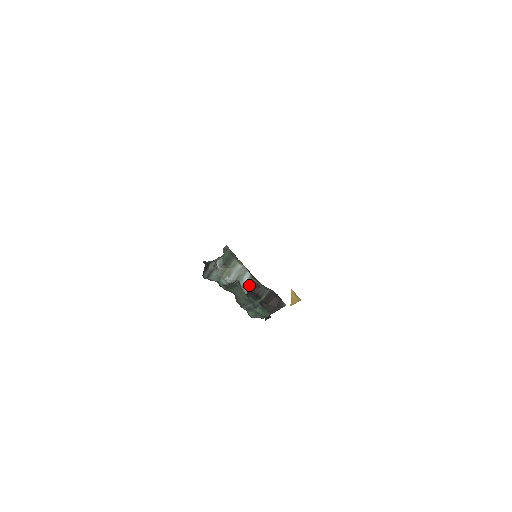
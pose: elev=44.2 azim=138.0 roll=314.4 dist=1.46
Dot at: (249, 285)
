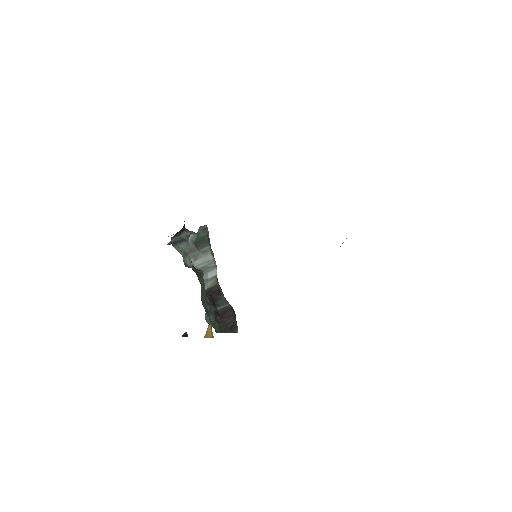
Dot at: (210, 284)
